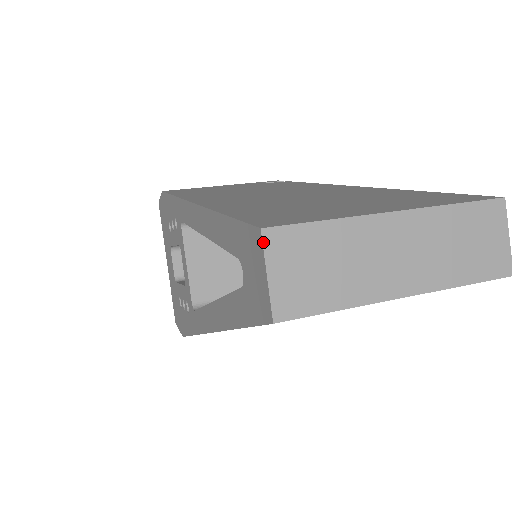
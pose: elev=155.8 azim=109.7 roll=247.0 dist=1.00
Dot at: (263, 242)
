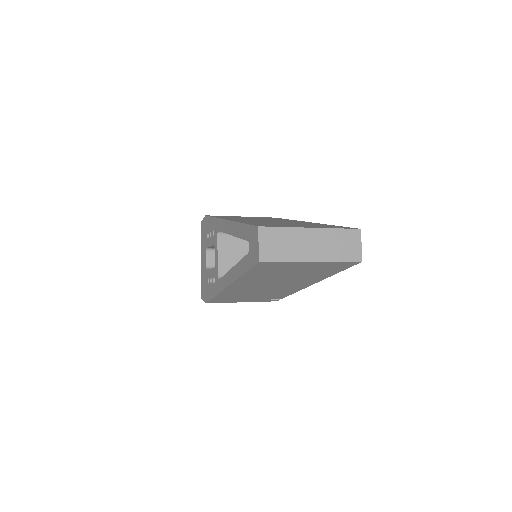
Dot at: (259, 231)
